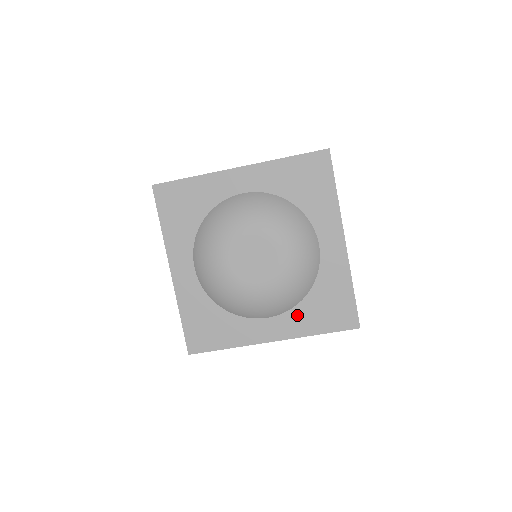
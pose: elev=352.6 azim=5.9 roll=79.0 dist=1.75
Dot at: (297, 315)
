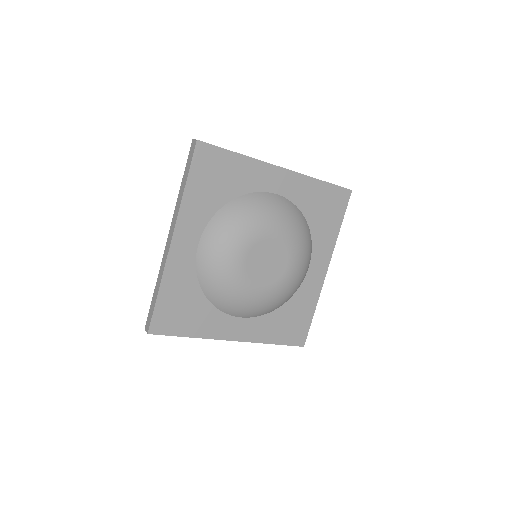
Dot at: (265, 322)
